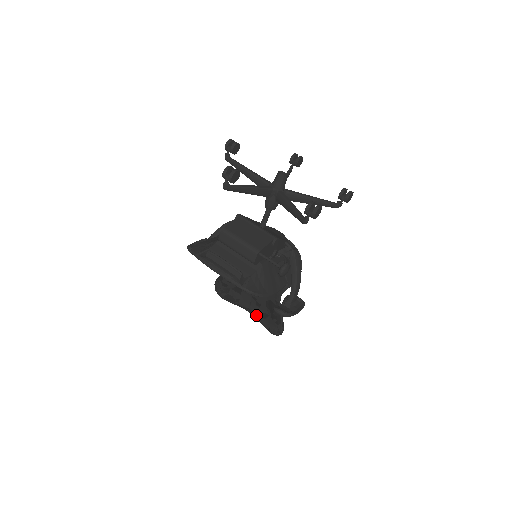
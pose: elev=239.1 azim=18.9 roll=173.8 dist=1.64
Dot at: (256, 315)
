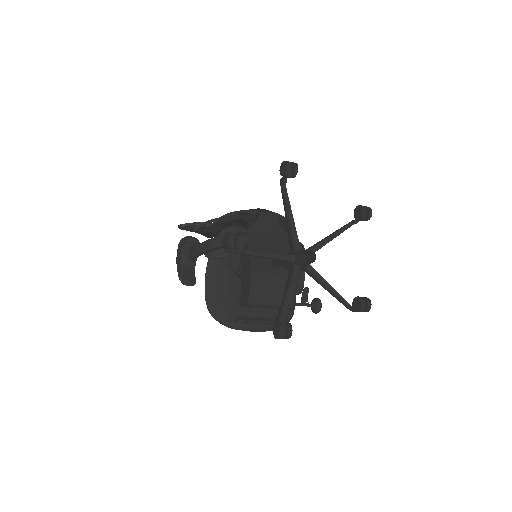
Dot at: occluded
